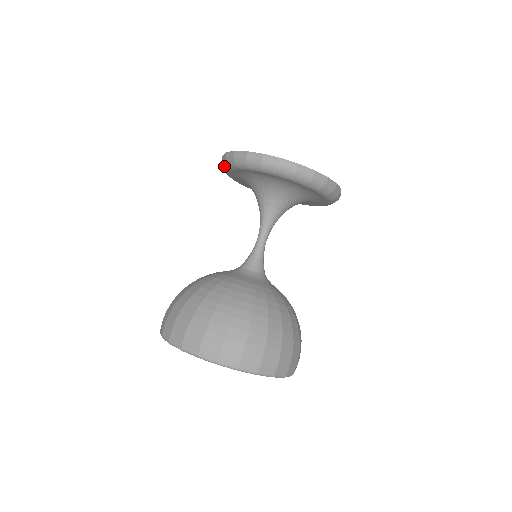
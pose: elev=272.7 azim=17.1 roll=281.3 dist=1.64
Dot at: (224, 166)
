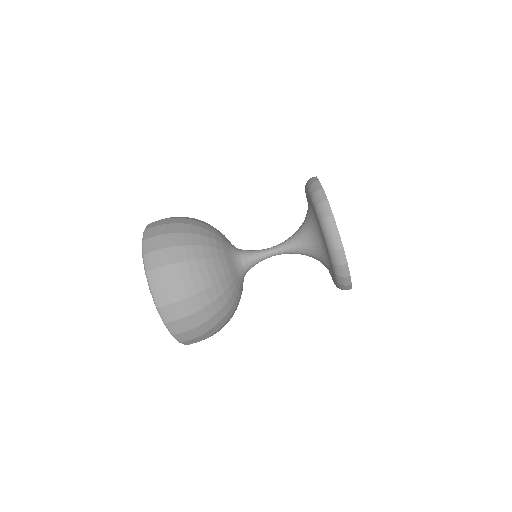
Dot at: (310, 189)
